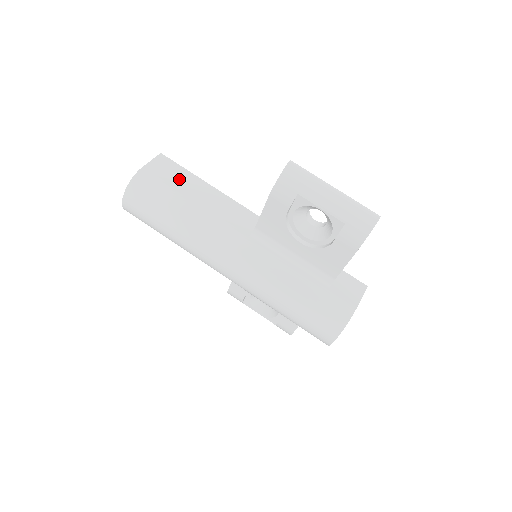
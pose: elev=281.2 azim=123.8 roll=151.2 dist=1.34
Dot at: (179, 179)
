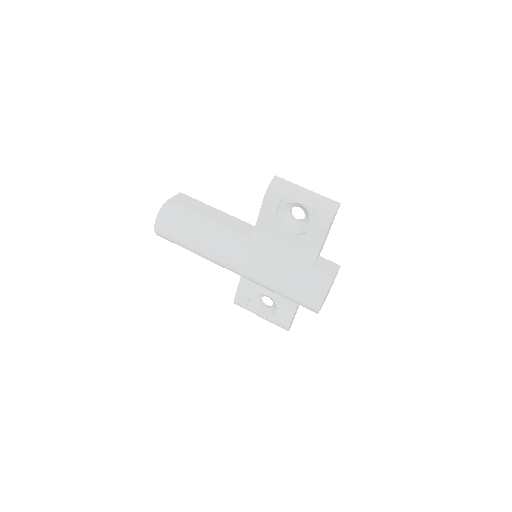
Dot at: (196, 206)
